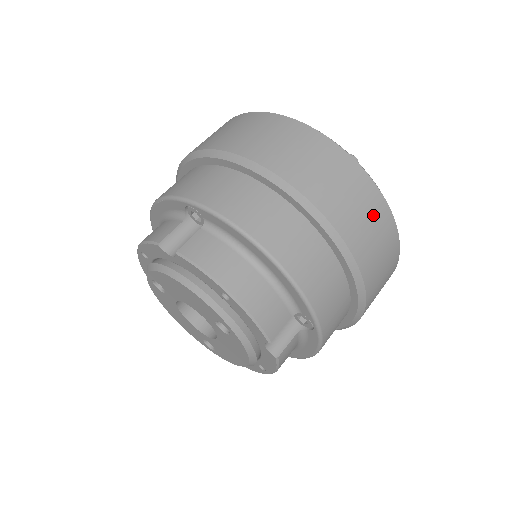
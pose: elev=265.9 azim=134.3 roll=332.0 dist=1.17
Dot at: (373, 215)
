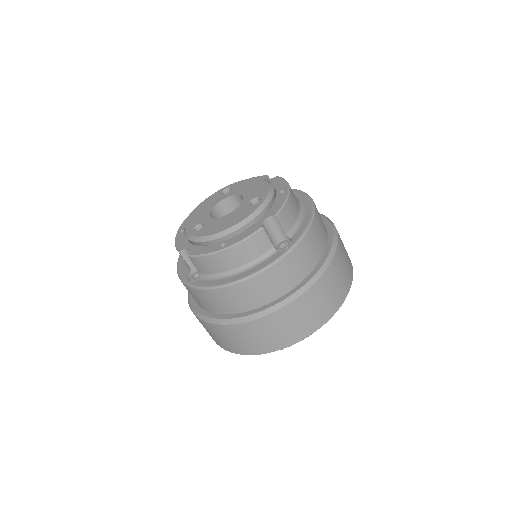
Dot at: (345, 277)
